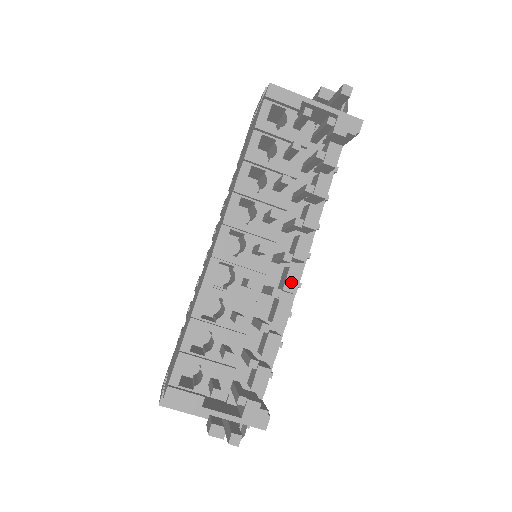
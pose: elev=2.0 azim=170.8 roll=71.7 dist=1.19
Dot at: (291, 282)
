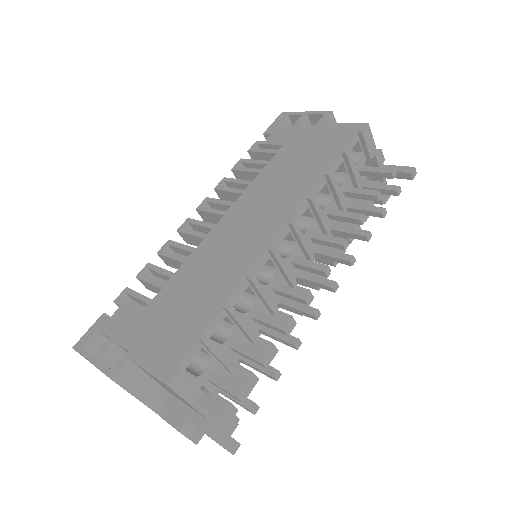
Dot at: occluded
